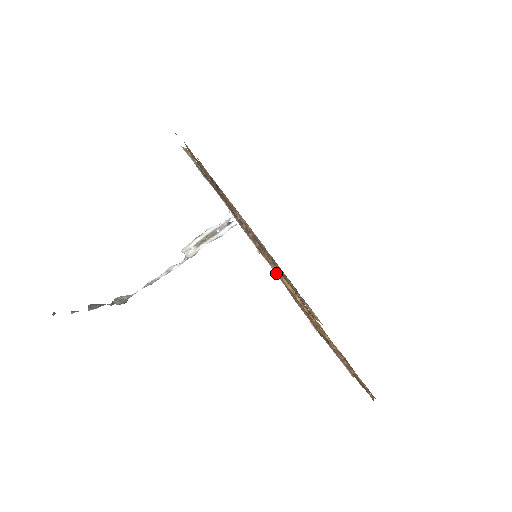
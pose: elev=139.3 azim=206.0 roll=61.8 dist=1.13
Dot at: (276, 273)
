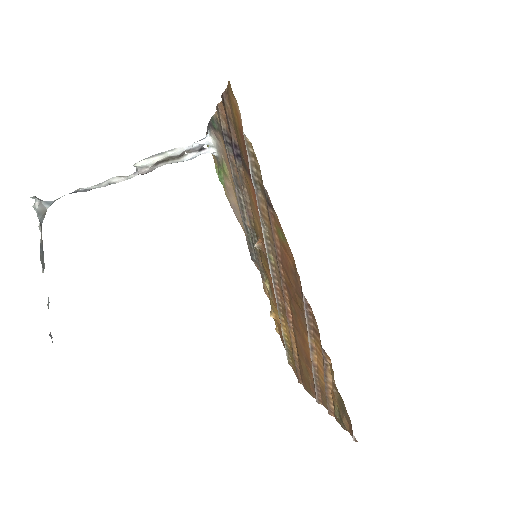
Dot at: (310, 342)
